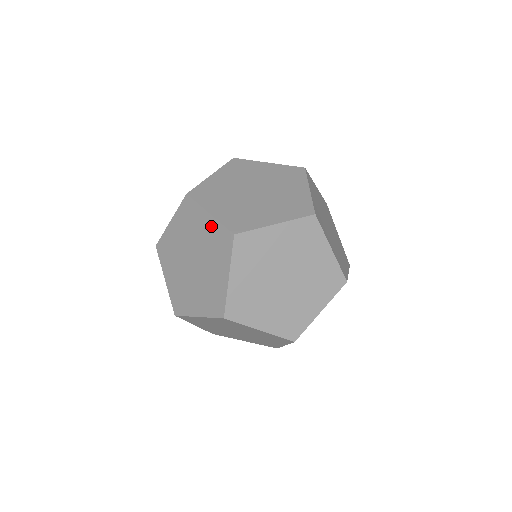
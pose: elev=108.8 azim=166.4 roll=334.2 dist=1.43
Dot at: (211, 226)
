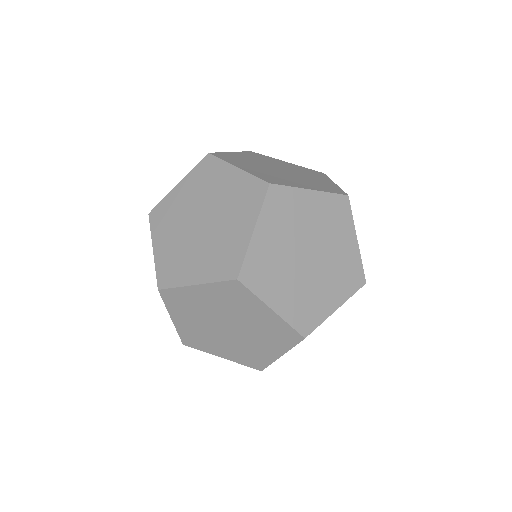
Dot at: occluded
